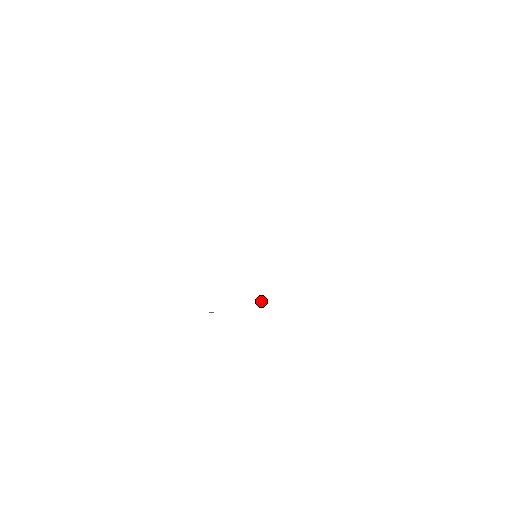
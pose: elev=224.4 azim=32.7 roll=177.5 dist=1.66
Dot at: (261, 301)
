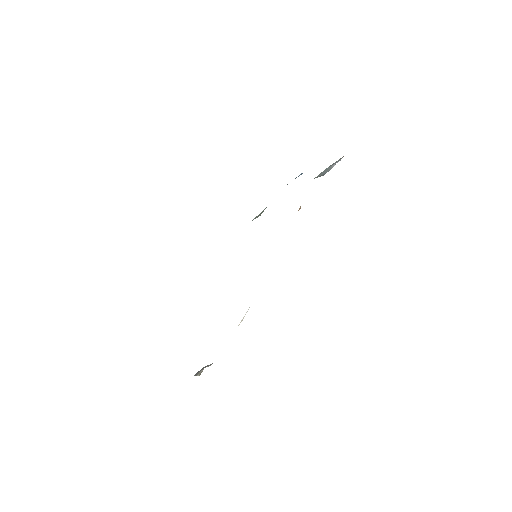
Dot at: occluded
